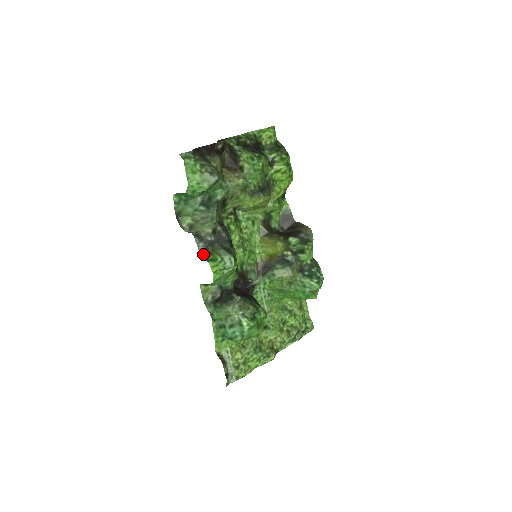
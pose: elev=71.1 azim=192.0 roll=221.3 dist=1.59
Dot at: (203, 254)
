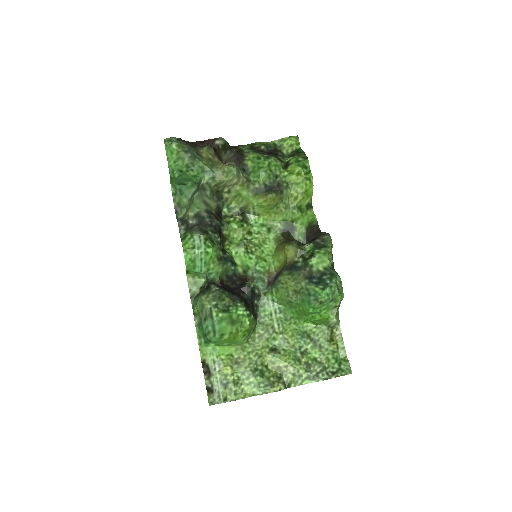
Dot at: (182, 236)
